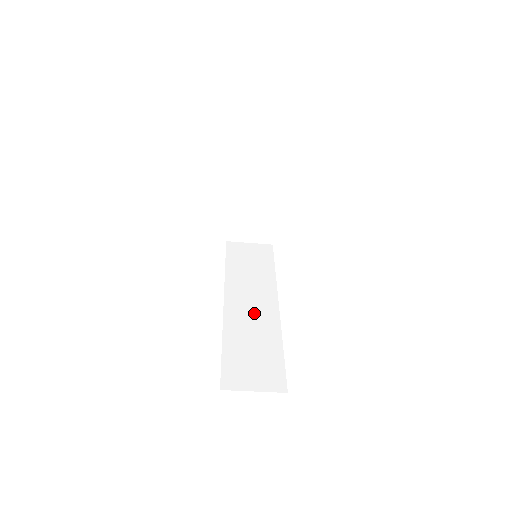
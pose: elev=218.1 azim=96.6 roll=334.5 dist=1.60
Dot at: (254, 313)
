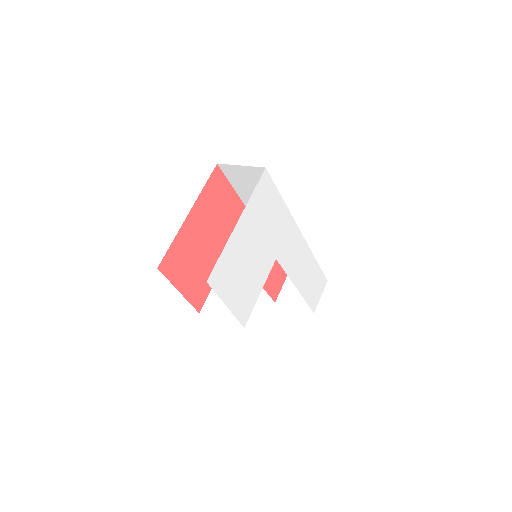
Dot at: occluded
